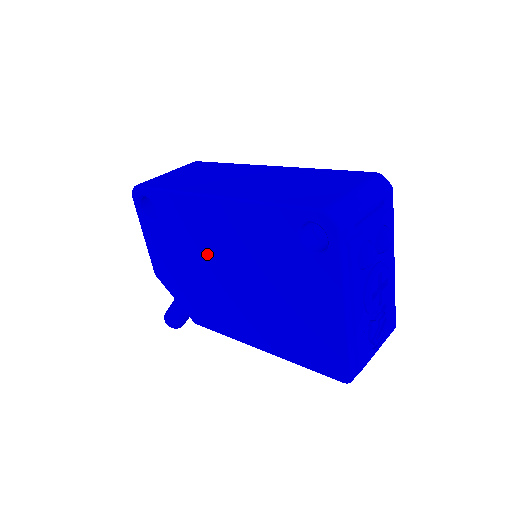
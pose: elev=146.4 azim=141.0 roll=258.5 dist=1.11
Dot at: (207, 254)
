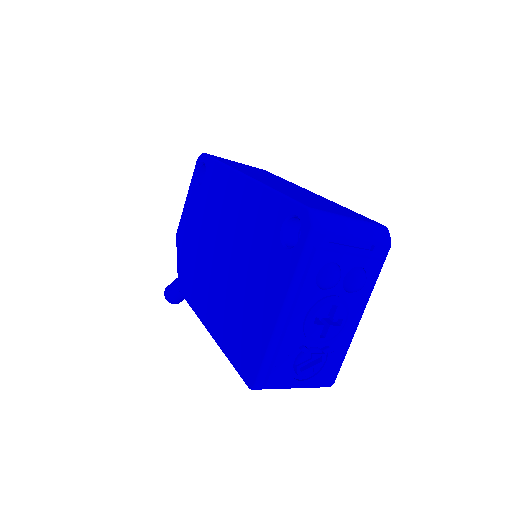
Dot at: (217, 226)
